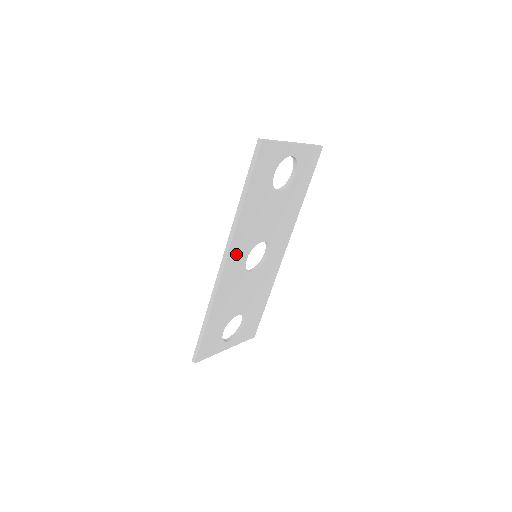
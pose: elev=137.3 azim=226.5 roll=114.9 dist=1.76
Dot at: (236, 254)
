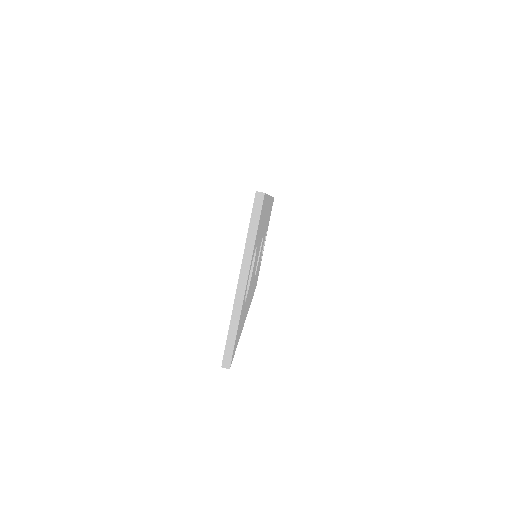
Dot at: occluded
